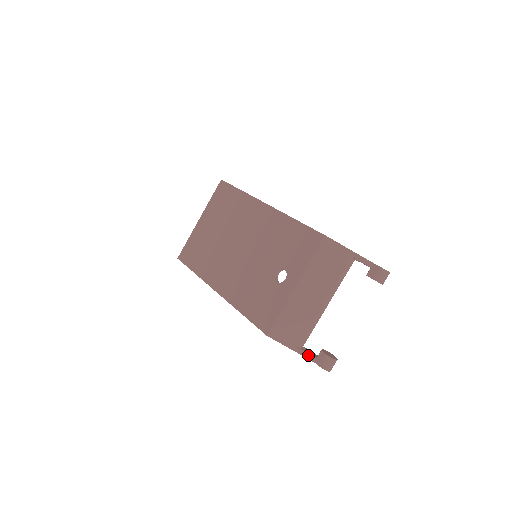
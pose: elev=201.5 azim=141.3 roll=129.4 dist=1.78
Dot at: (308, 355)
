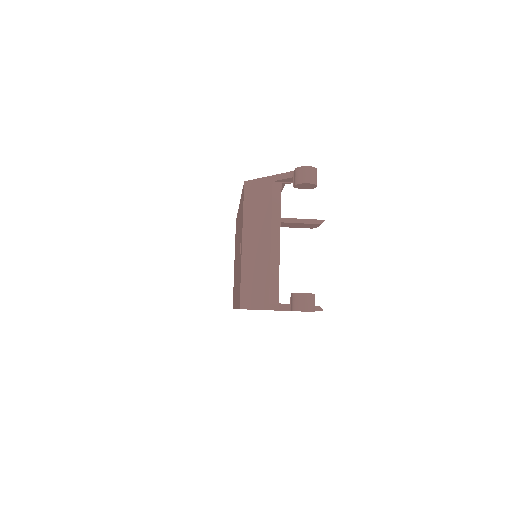
Dot at: (281, 306)
